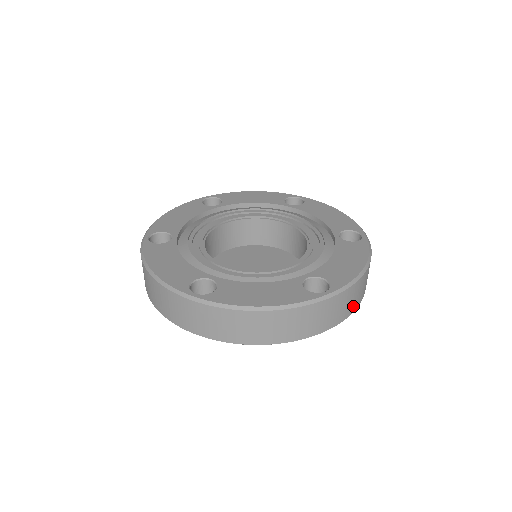
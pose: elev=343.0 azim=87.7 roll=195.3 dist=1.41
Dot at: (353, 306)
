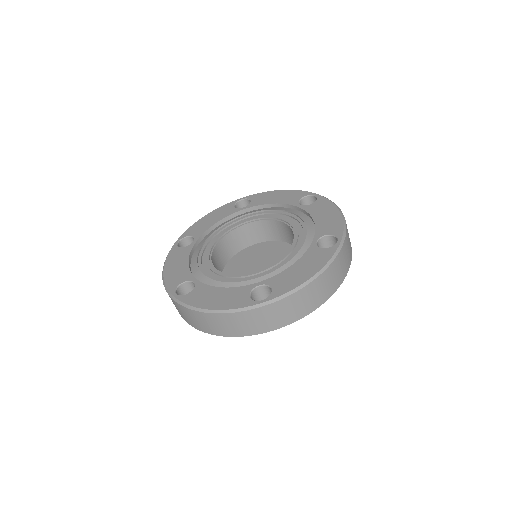
Dot at: (304, 310)
